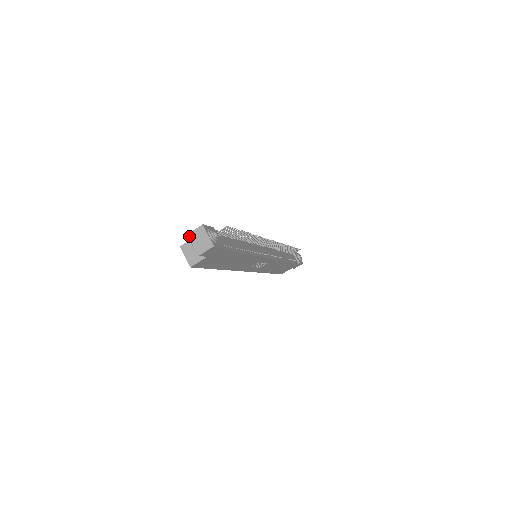
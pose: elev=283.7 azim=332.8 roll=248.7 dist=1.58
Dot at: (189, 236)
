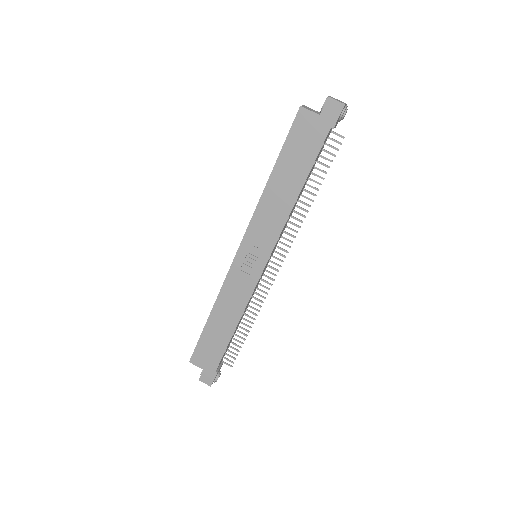
Dot at: occluded
